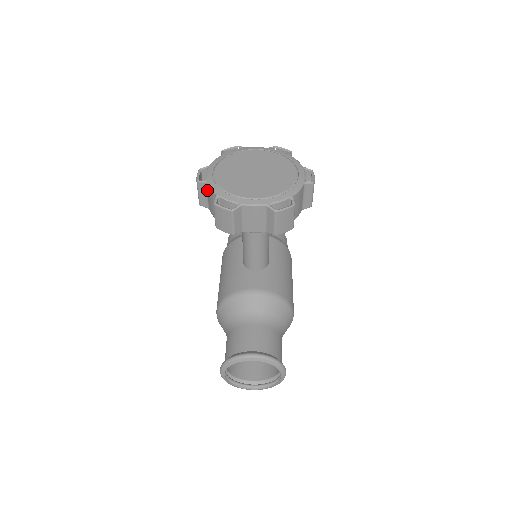
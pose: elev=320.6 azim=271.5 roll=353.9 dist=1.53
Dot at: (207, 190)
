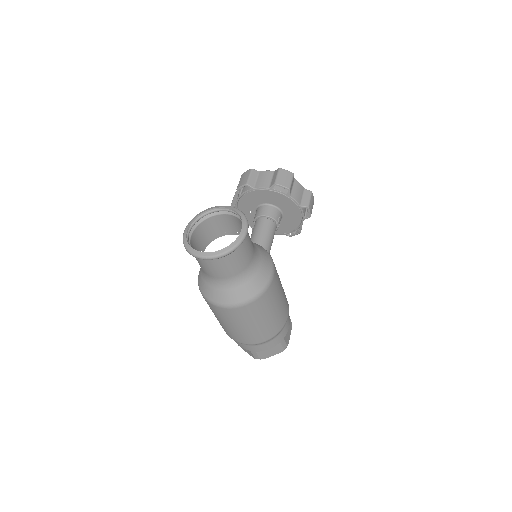
Dot at: occluded
